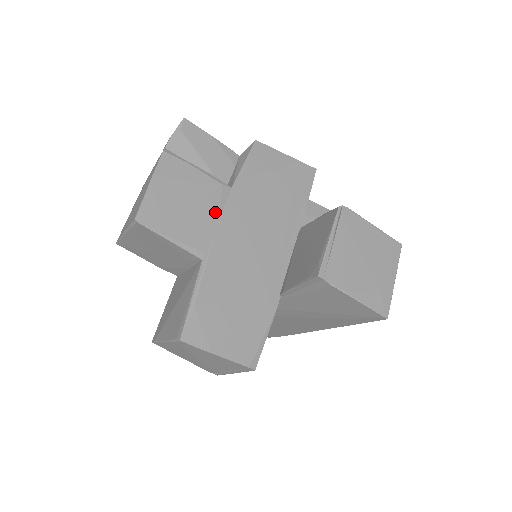
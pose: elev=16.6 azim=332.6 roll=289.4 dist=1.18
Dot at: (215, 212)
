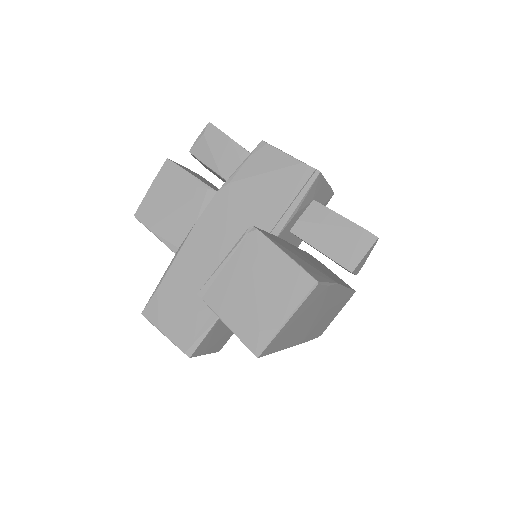
Dot at: (195, 214)
